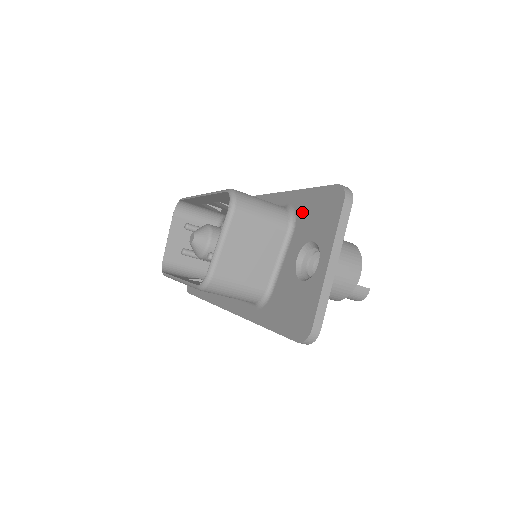
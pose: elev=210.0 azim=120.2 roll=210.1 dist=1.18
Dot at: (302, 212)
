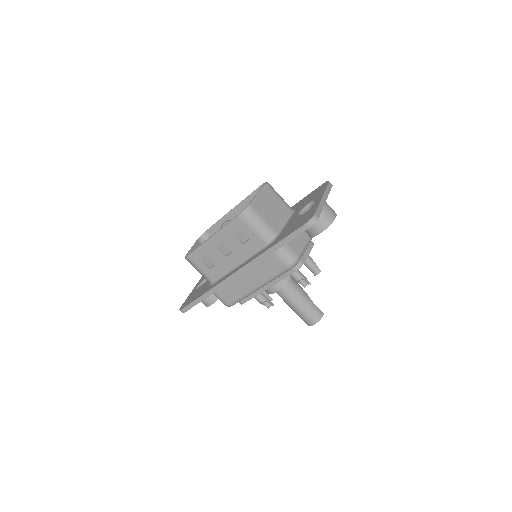
Dot at: (300, 204)
